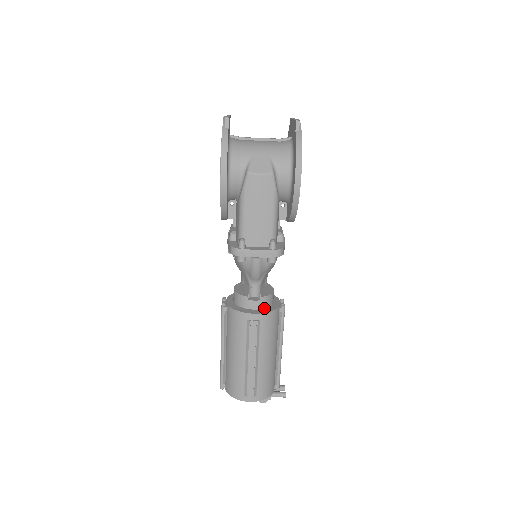
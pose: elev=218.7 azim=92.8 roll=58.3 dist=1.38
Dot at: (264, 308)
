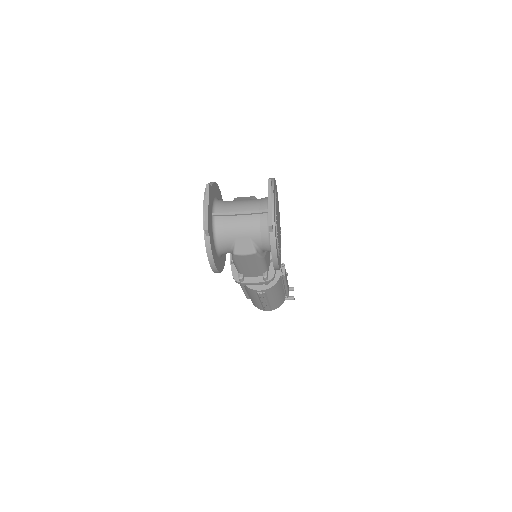
Dot at: occluded
